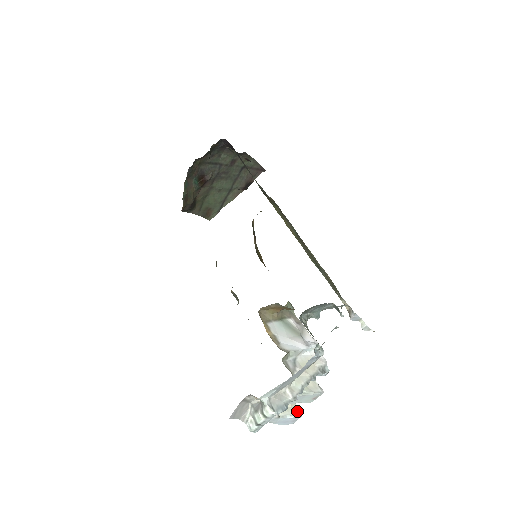
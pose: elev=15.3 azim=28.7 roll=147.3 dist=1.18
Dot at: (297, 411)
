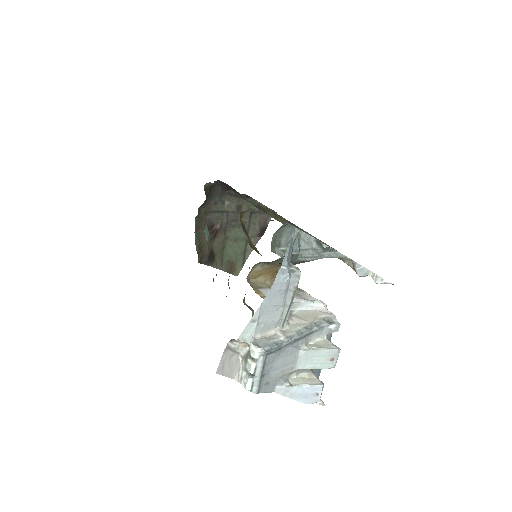
Dot at: (316, 381)
